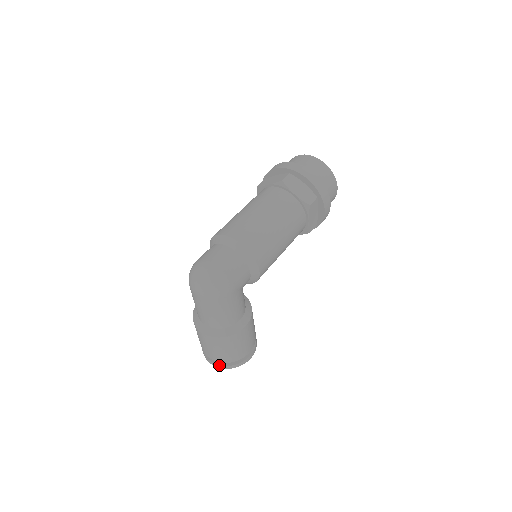
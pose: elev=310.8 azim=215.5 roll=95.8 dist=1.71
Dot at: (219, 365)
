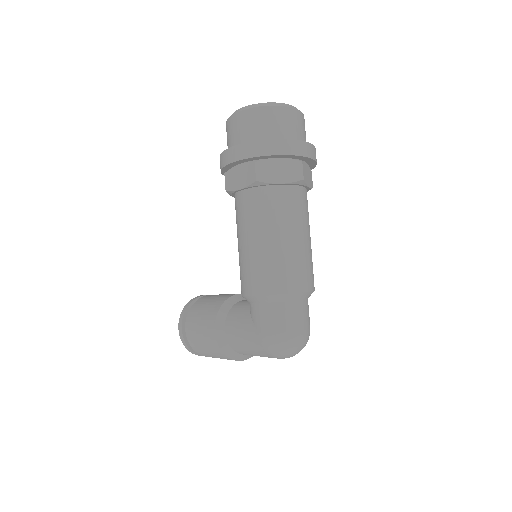
Dot at: occluded
